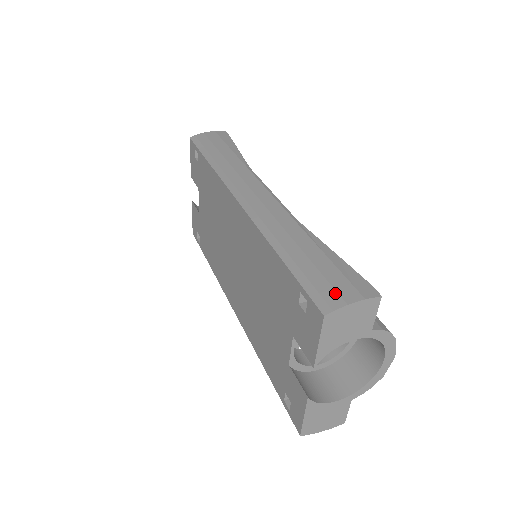
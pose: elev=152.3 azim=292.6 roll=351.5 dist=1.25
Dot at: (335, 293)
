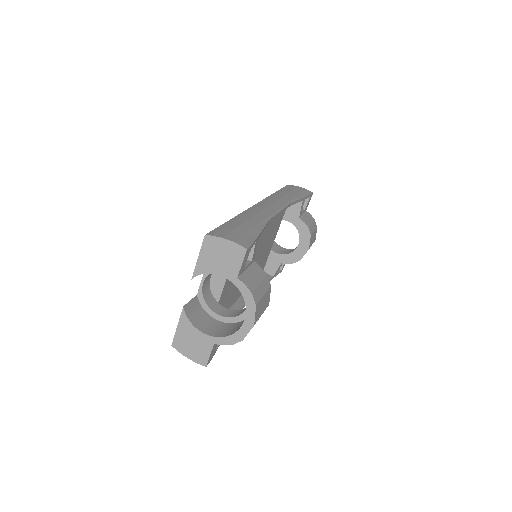
Dot at: (225, 234)
